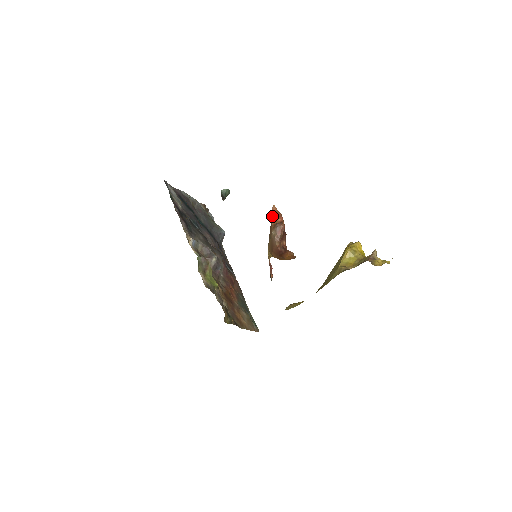
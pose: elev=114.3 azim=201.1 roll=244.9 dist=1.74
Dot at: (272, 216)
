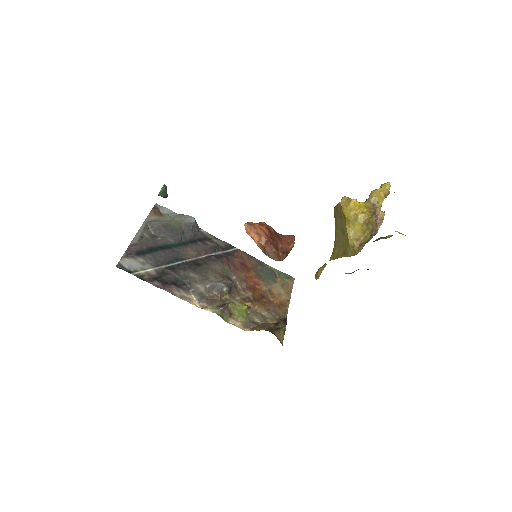
Dot at: occluded
